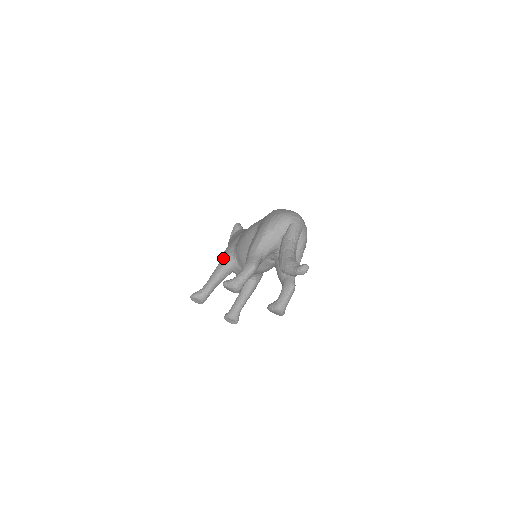
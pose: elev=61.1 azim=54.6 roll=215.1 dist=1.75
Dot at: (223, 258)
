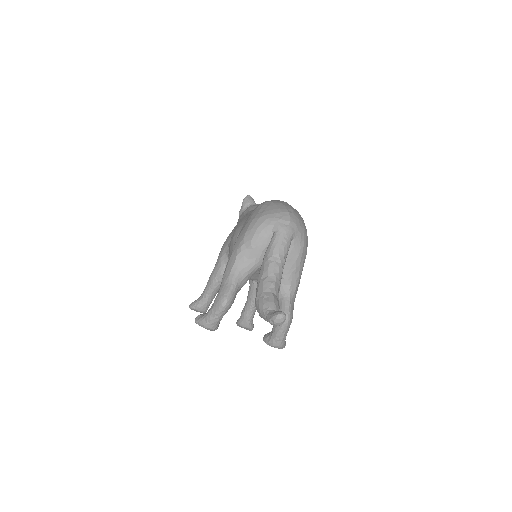
Dot at: (218, 260)
